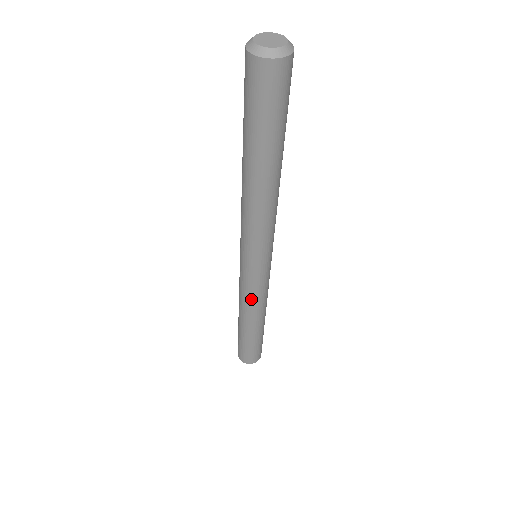
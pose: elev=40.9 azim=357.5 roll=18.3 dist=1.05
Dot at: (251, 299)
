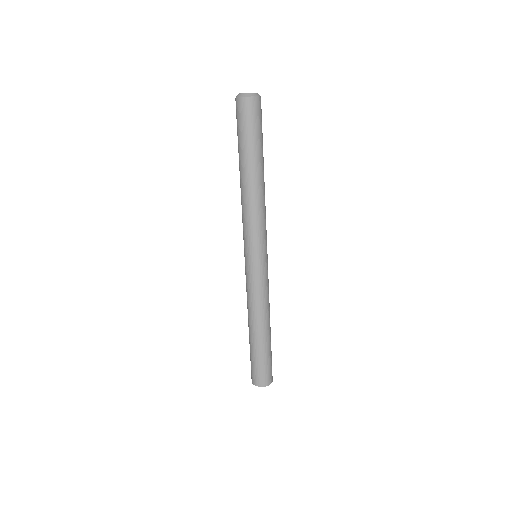
Dot at: (261, 295)
